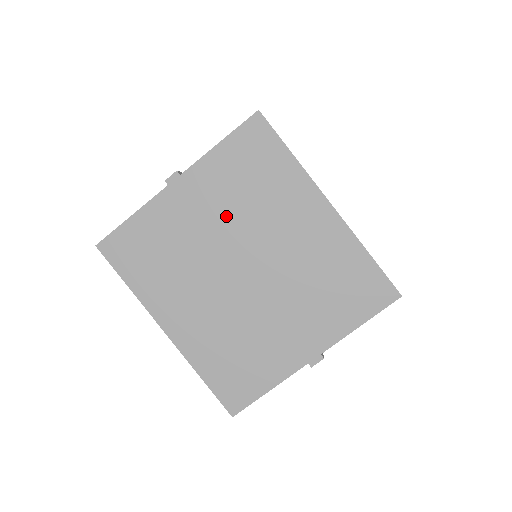
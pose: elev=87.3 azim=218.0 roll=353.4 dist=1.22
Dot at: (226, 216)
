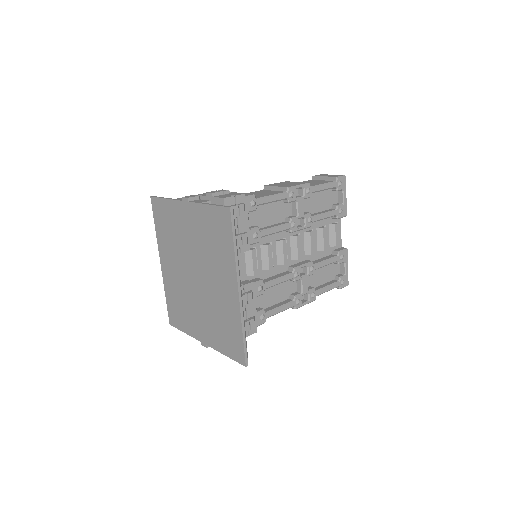
Dot at: (197, 243)
